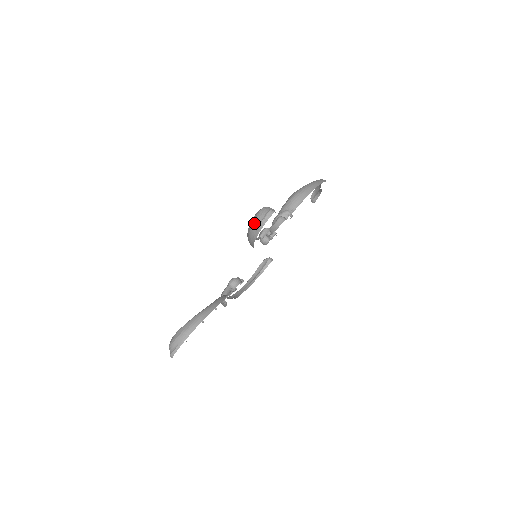
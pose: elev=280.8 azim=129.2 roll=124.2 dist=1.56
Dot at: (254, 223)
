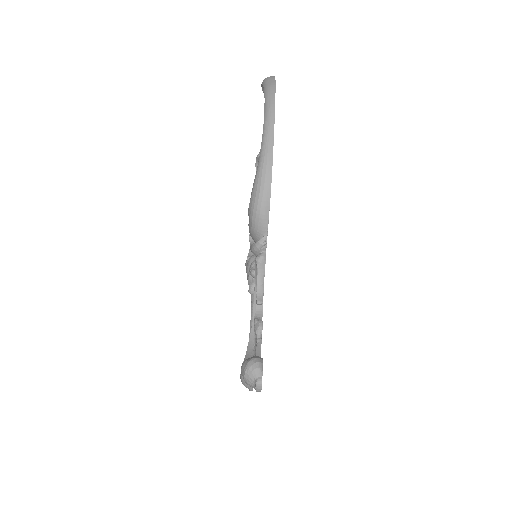
Dot at: occluded
